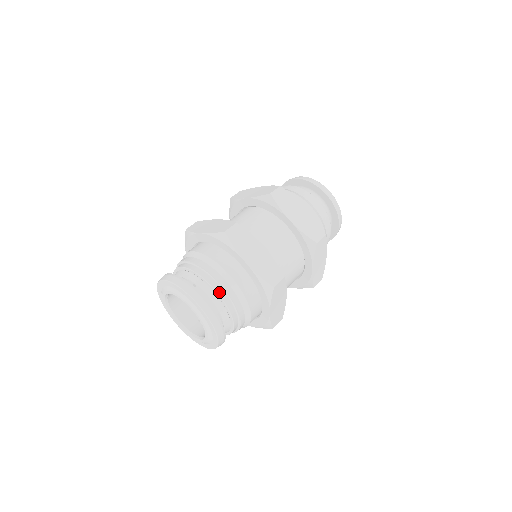
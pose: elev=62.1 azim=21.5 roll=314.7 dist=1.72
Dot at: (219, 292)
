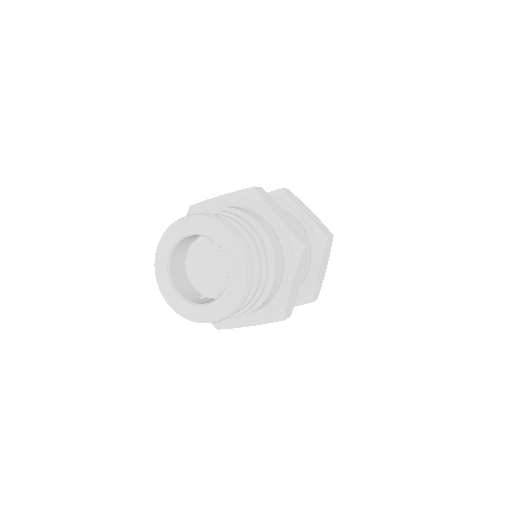
Dot at: (249, 235)
